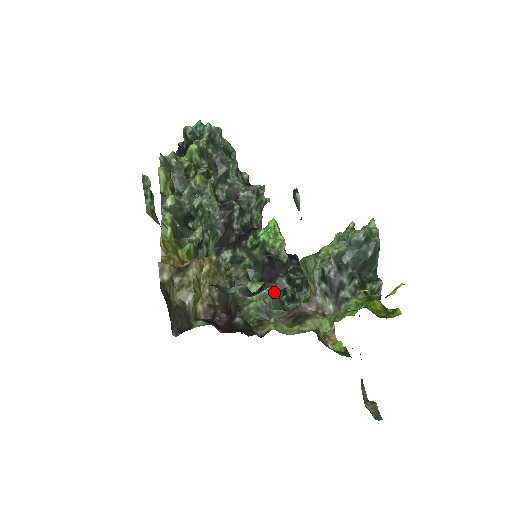
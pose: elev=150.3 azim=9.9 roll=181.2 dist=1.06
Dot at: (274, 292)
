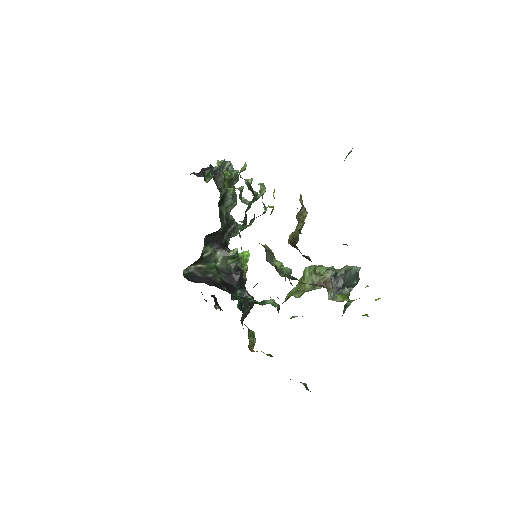
Dot at: occluded
